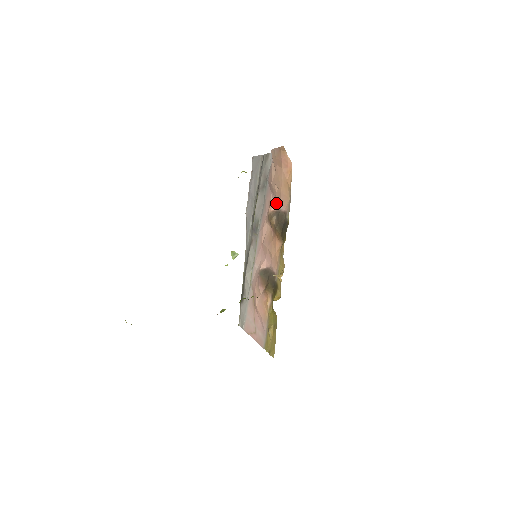
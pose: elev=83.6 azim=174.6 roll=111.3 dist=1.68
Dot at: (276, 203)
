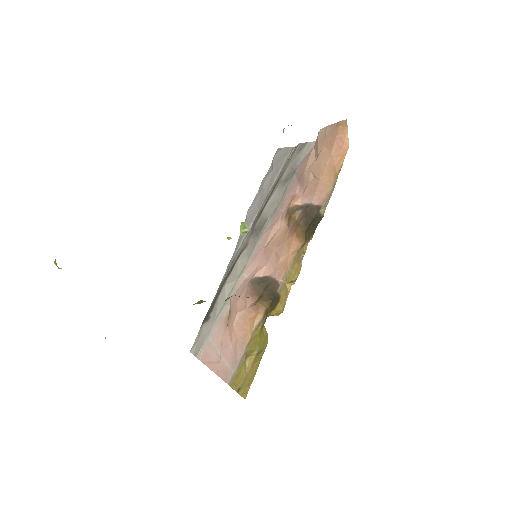
Dot at: (305, 196)
